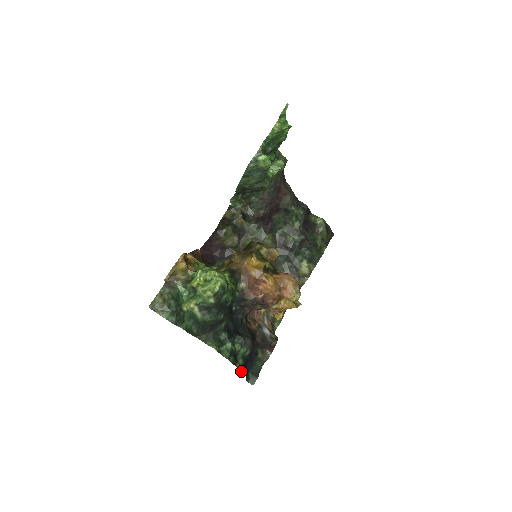
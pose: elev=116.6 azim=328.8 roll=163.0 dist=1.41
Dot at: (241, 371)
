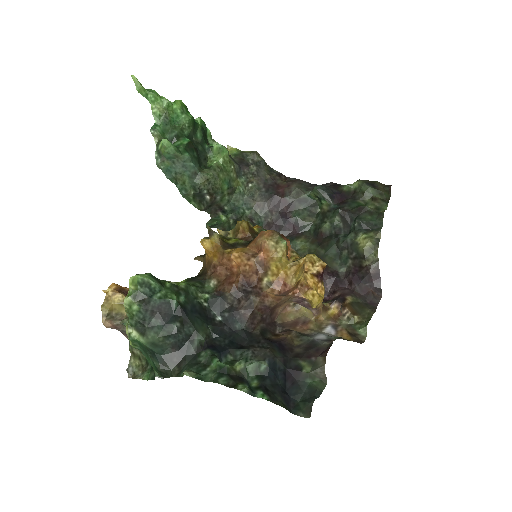
Dot at: (256, 395)
